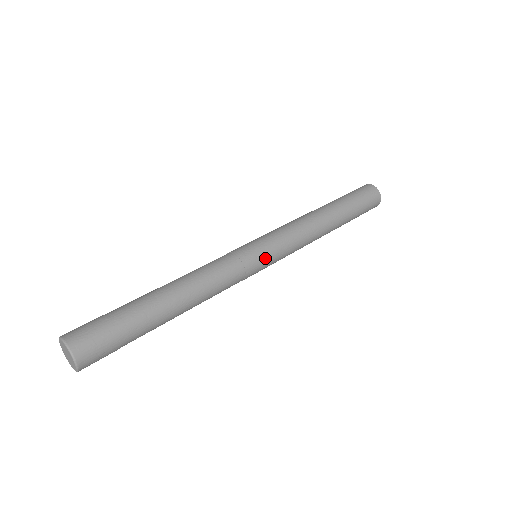
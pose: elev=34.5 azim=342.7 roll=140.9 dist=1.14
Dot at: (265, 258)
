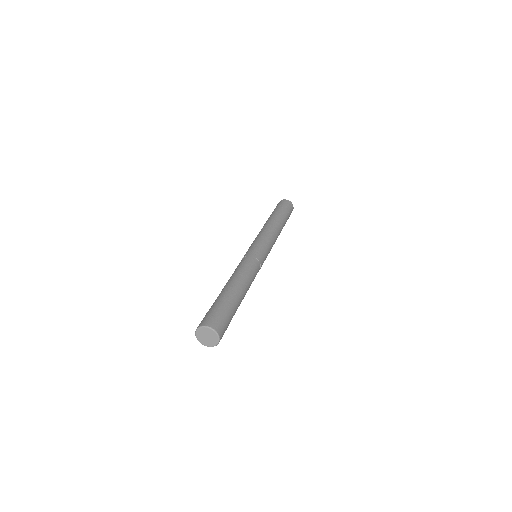
Dot at: (265, 255)
